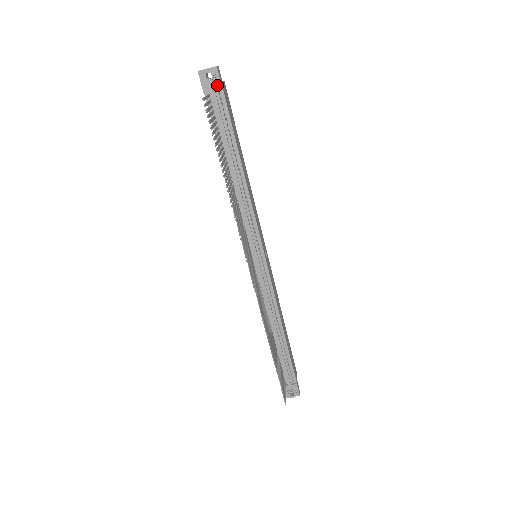
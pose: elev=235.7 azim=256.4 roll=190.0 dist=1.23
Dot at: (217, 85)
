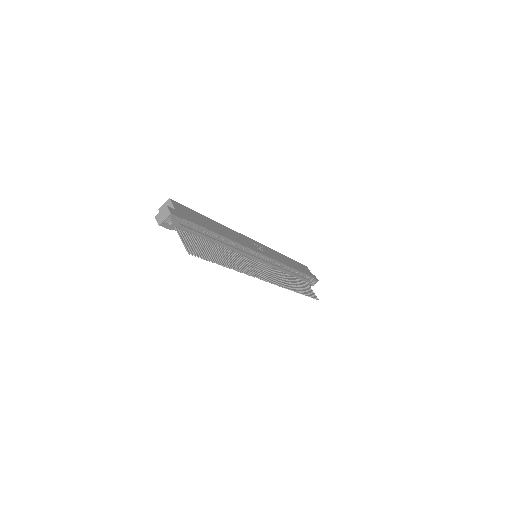
Dot at: (178, 221)
